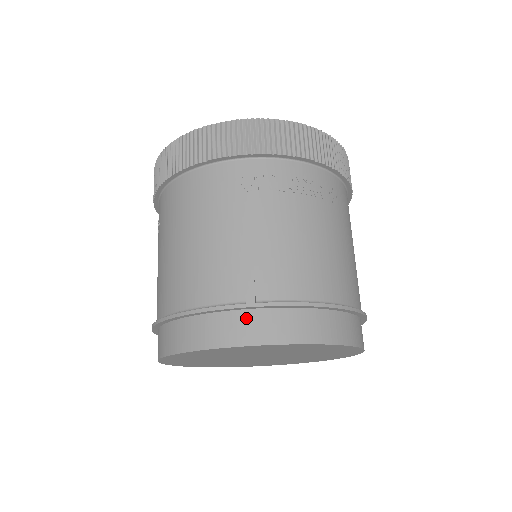
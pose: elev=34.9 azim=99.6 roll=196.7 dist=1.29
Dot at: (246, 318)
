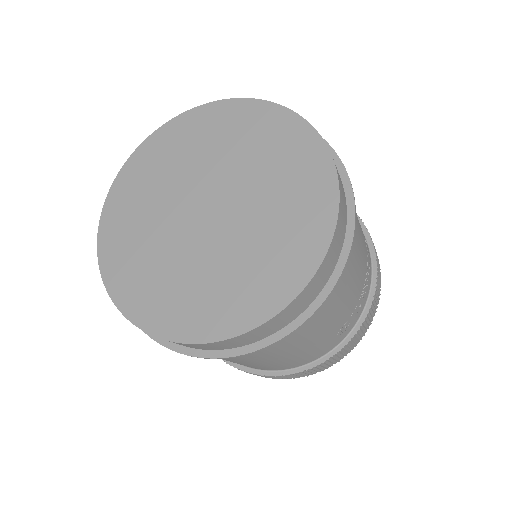
Dot at: occluded
